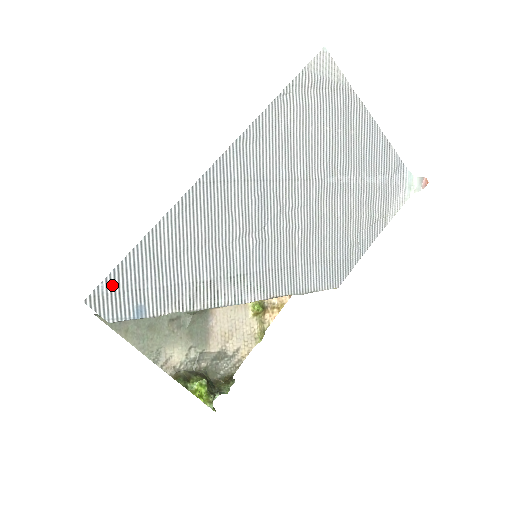
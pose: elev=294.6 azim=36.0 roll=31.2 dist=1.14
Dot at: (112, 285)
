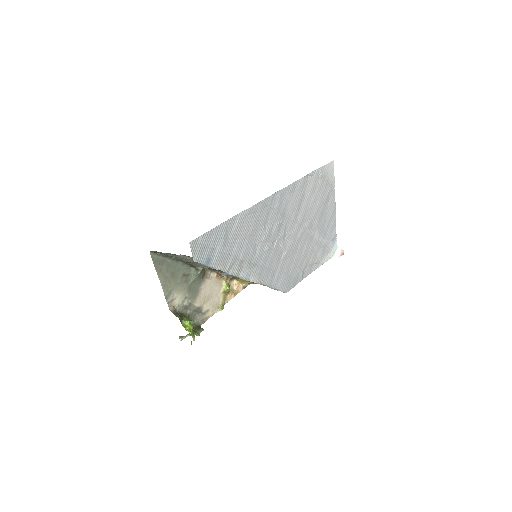
Dot at: (204, 240)
